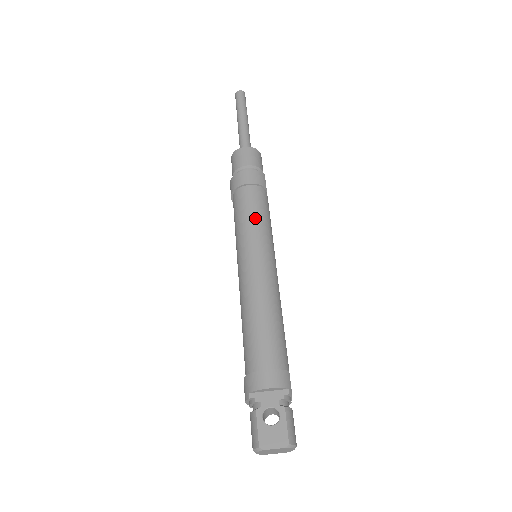
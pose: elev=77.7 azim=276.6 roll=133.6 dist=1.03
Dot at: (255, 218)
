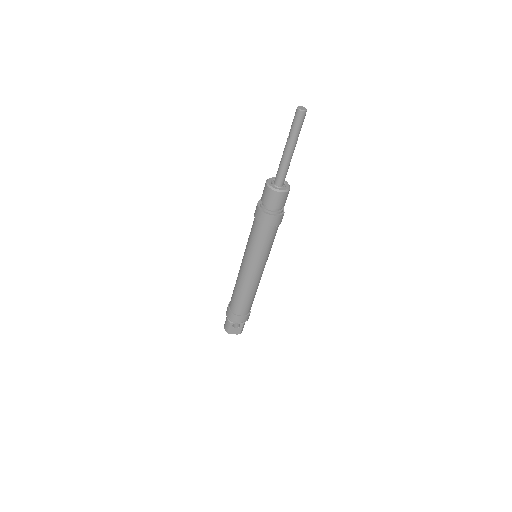
Dot at: (264, 248)
